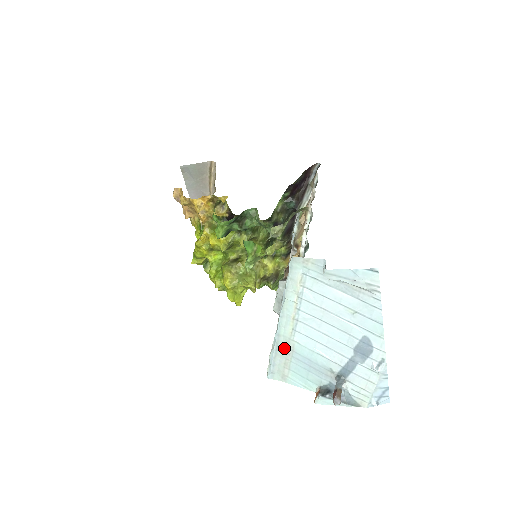
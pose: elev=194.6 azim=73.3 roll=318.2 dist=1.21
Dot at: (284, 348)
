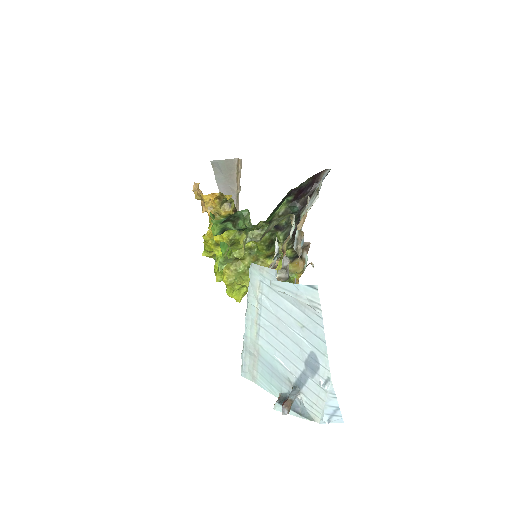
Dot at: (251, 350)
